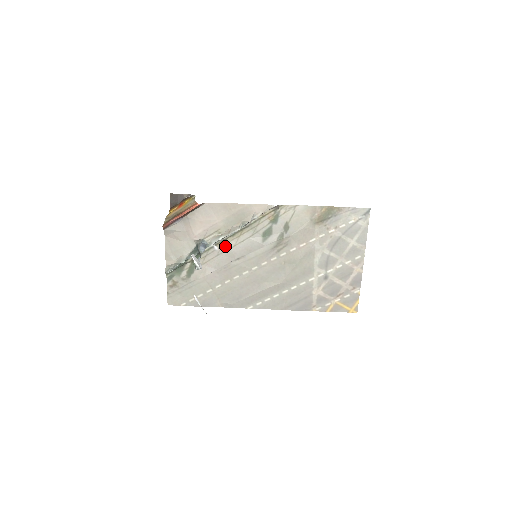
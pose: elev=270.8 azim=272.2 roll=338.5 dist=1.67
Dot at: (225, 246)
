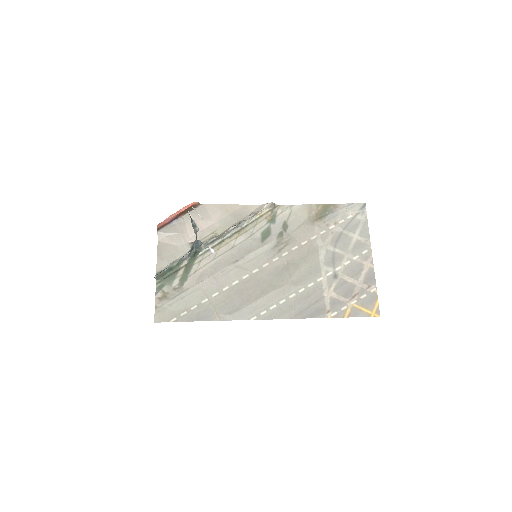
Dot at: (222, 249)
